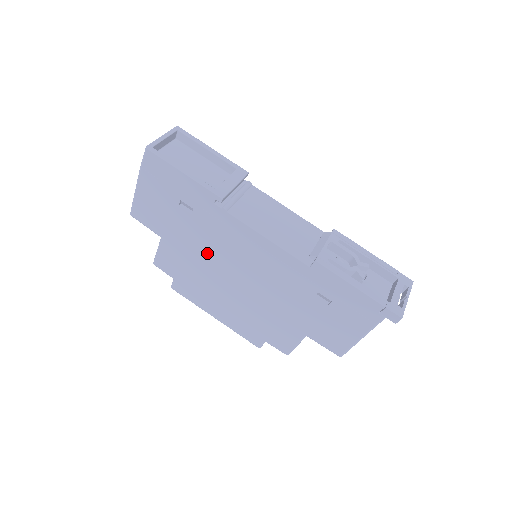
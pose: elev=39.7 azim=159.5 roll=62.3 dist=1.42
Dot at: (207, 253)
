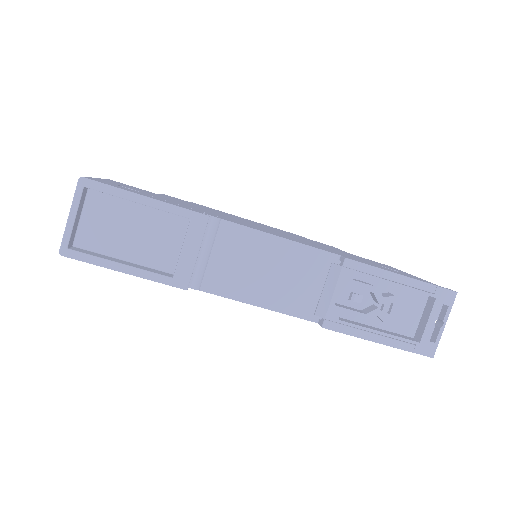
Dot at: occluded
